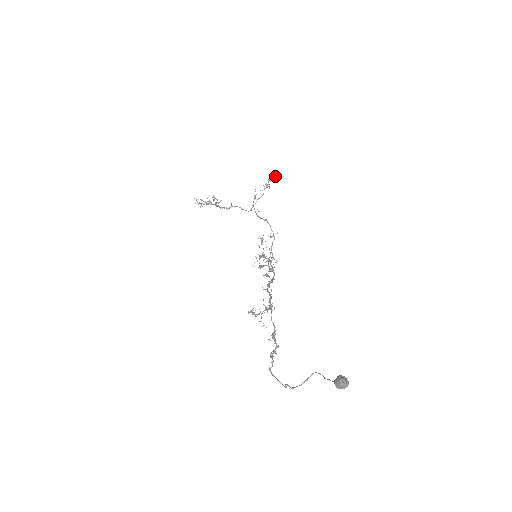
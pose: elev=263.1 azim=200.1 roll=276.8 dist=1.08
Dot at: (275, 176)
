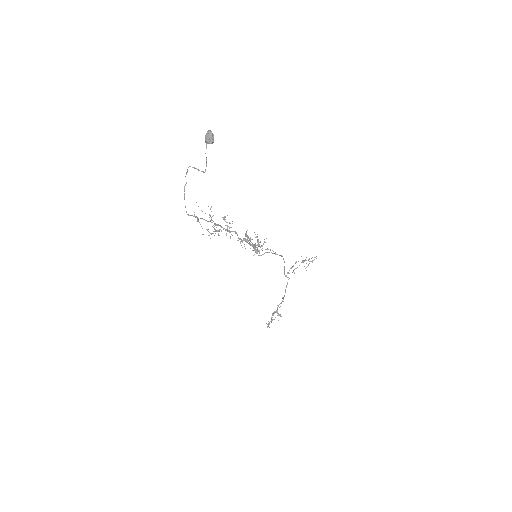
Dot at: (314, 257)
